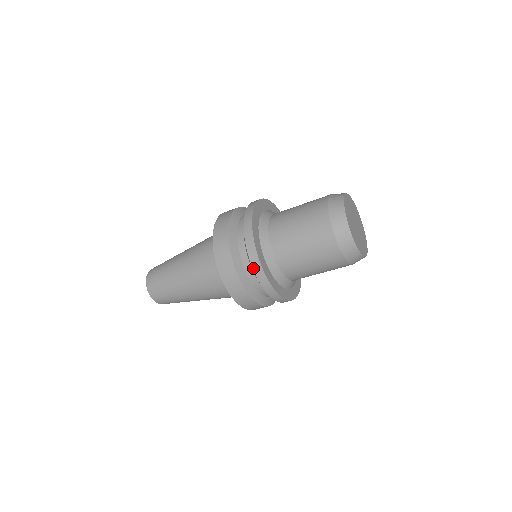
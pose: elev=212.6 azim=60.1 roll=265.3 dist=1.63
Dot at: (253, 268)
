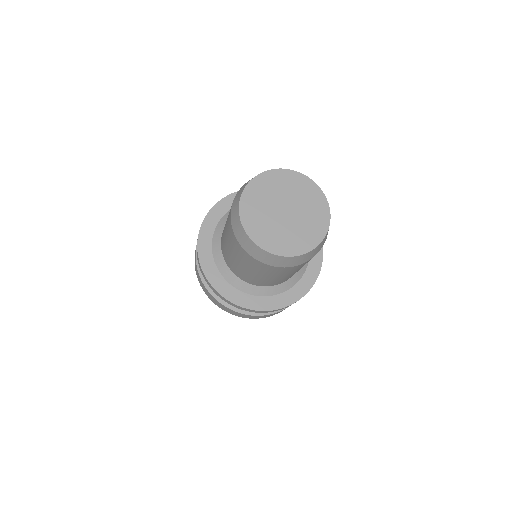
Dot at: (230, 304)
